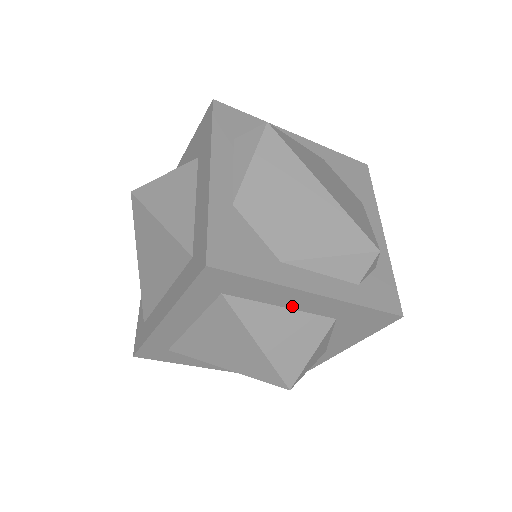
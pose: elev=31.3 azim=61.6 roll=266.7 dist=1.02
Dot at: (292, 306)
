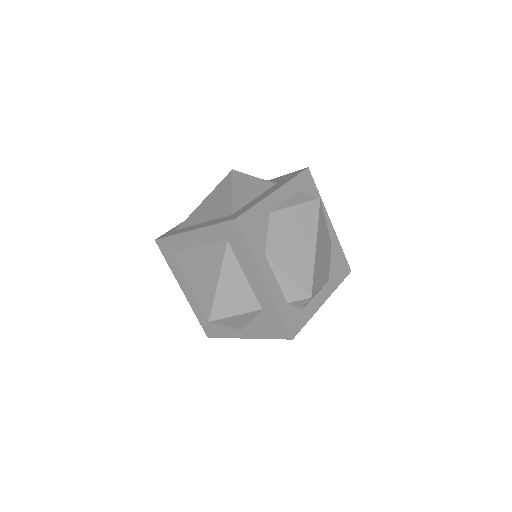
Dot at: (250, 280)
